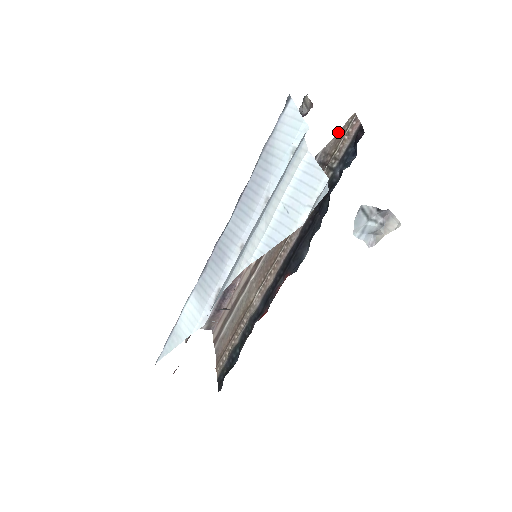
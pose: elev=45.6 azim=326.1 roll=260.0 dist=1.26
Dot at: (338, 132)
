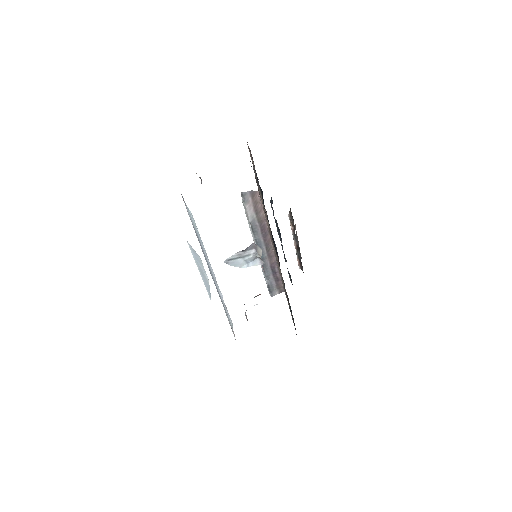
Dot at: occluded
